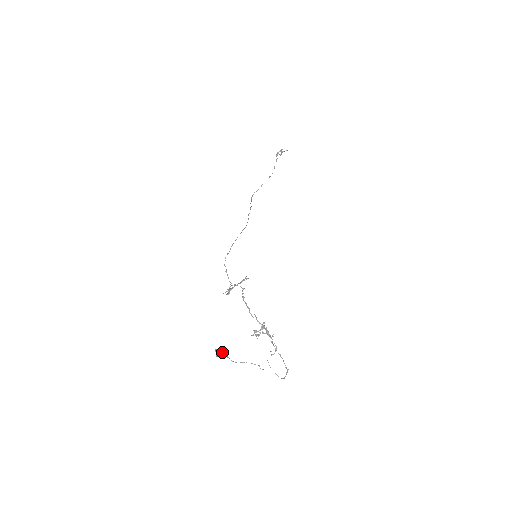
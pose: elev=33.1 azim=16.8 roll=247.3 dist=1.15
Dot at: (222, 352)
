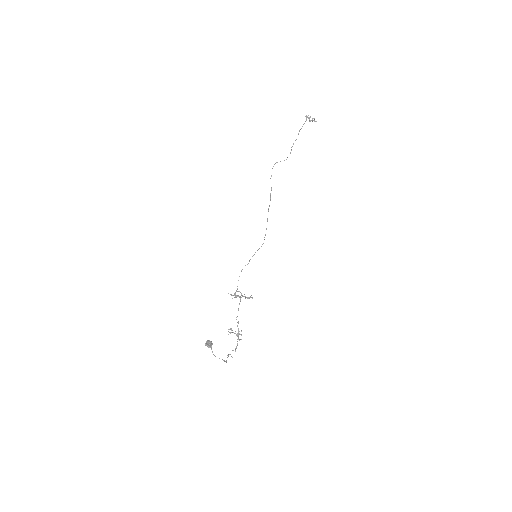
Dot at: (211, 347)
